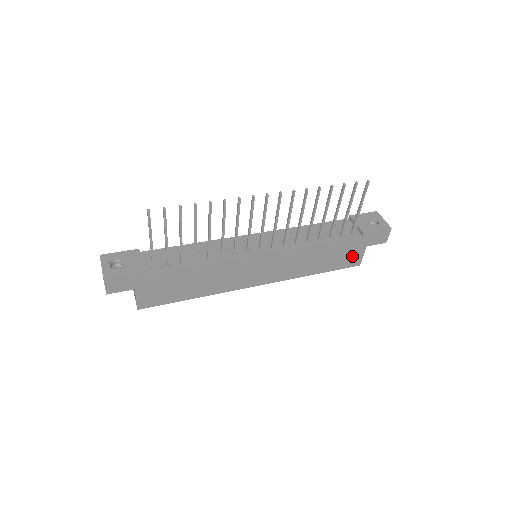
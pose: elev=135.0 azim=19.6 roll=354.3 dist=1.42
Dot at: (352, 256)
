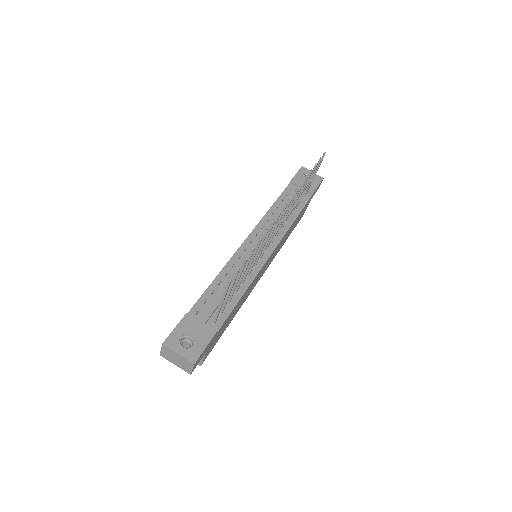
Dot at: (302, 213)
